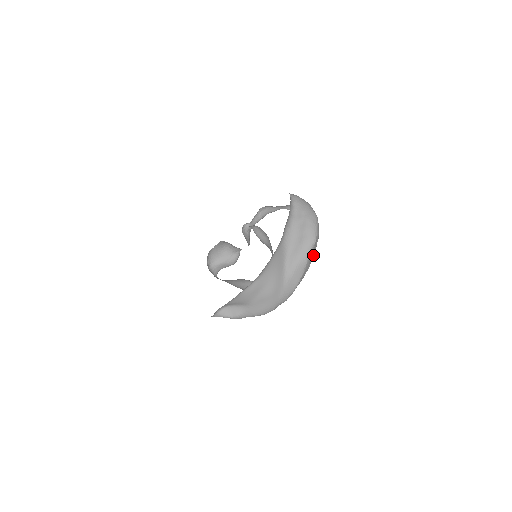
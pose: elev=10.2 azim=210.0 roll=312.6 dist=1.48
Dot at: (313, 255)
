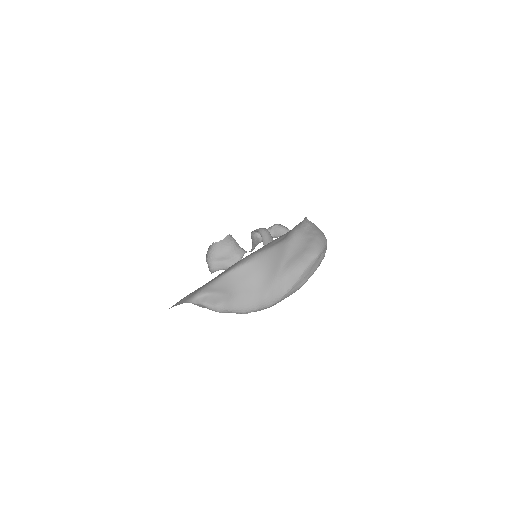
Dot at: (313, 272)
